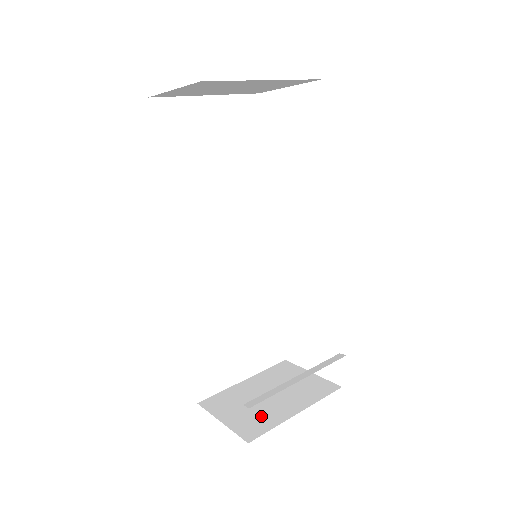
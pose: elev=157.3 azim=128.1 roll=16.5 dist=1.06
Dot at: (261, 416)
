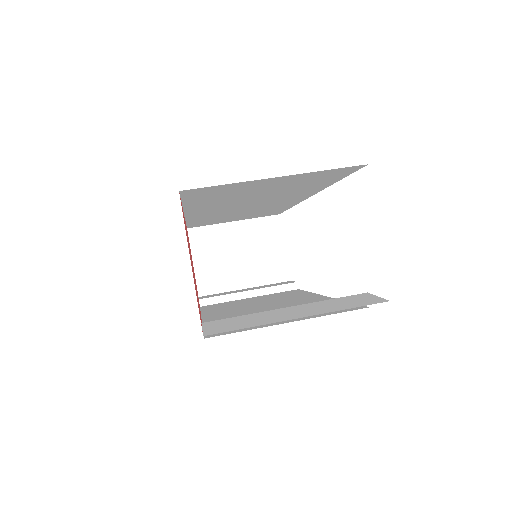
Dot at: (220, 275)
